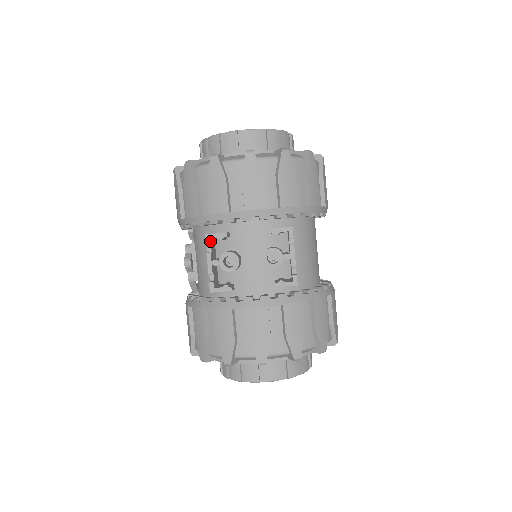
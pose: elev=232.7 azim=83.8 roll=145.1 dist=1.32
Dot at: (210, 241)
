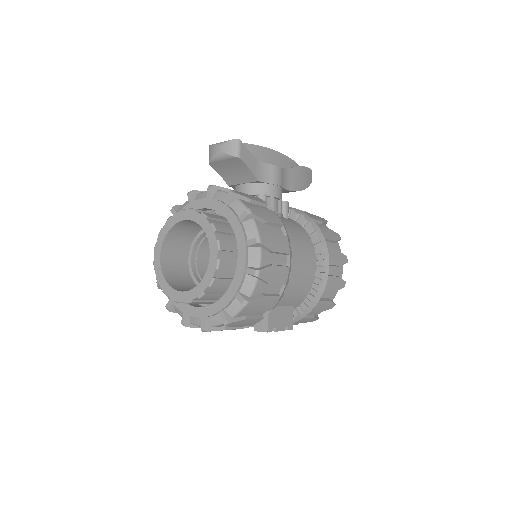
Dot at: occluded
